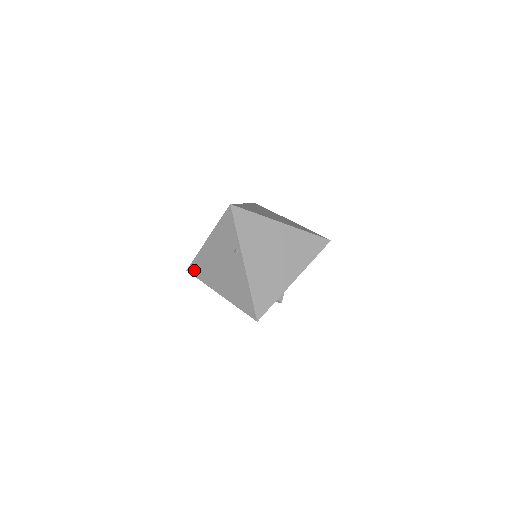
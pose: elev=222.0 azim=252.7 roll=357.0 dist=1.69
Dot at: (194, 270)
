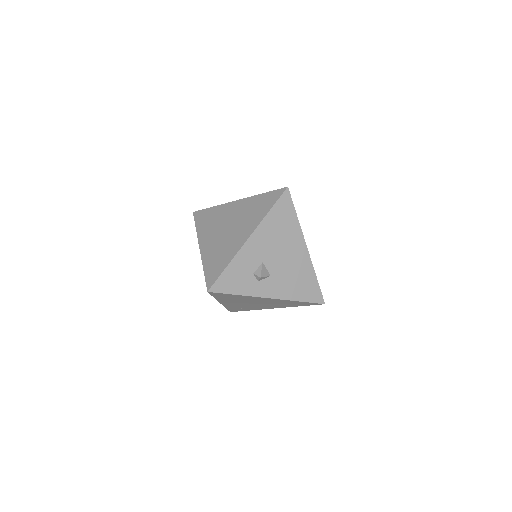
Dot at: occluded
